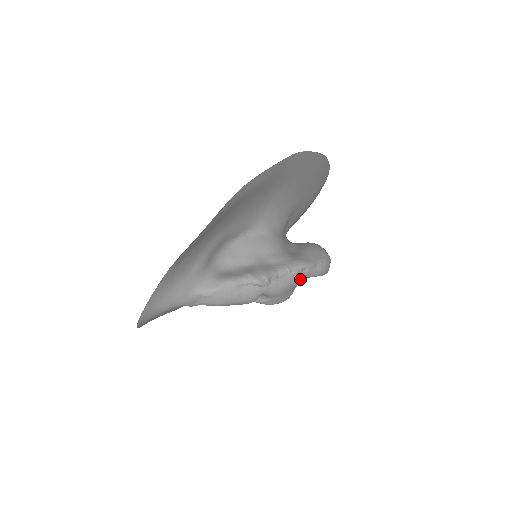
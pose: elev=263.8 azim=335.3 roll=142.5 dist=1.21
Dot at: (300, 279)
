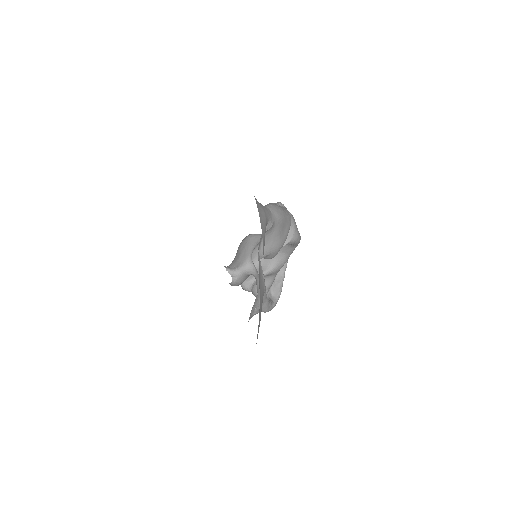
Dot at: occluded
